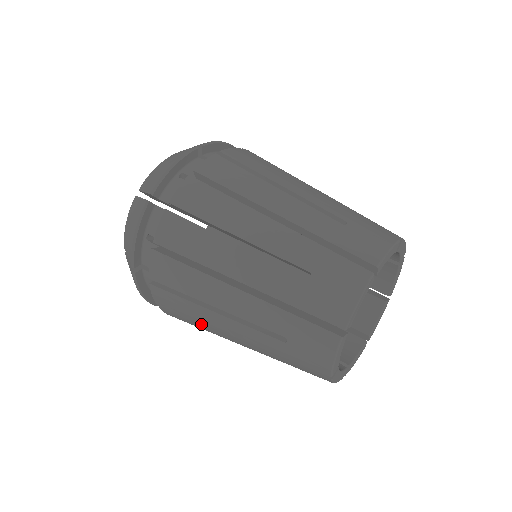
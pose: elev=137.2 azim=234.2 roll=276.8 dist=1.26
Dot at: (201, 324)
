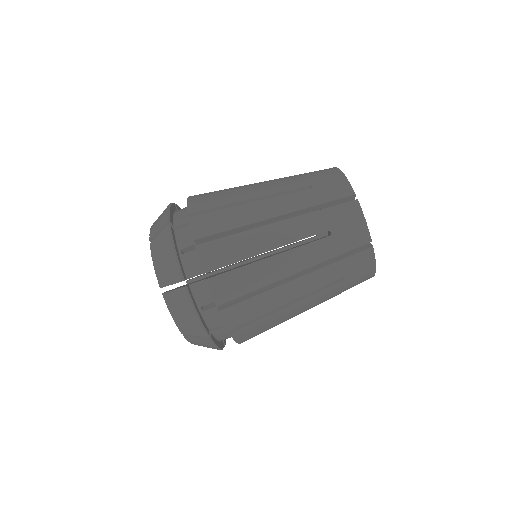
Dot at: (275, 324)
